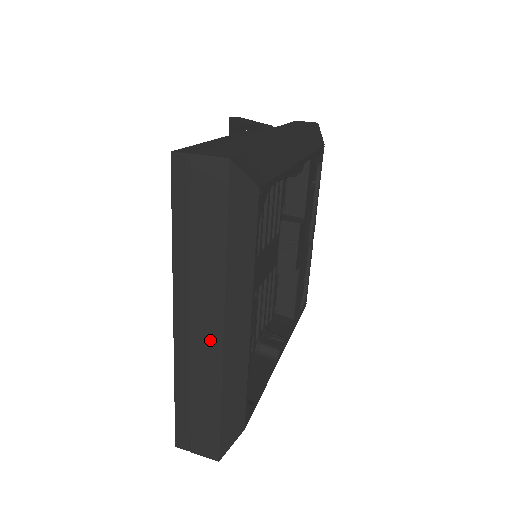
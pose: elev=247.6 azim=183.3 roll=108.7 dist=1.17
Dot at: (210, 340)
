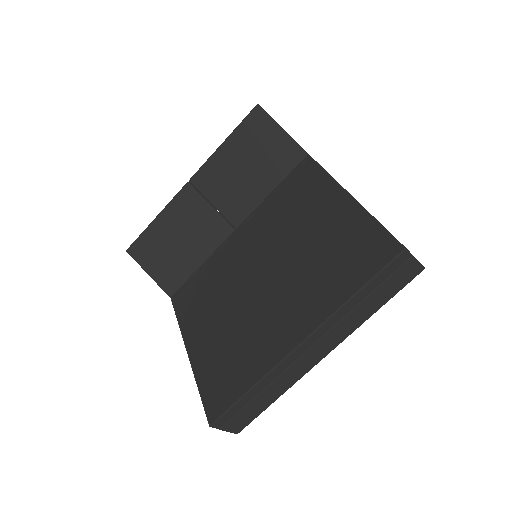
Dot at: (313, 360)
